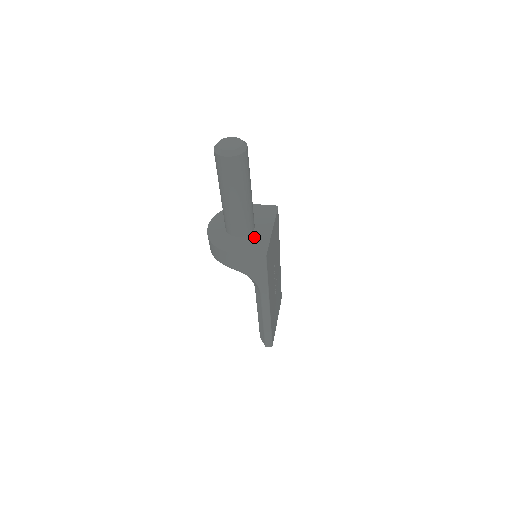
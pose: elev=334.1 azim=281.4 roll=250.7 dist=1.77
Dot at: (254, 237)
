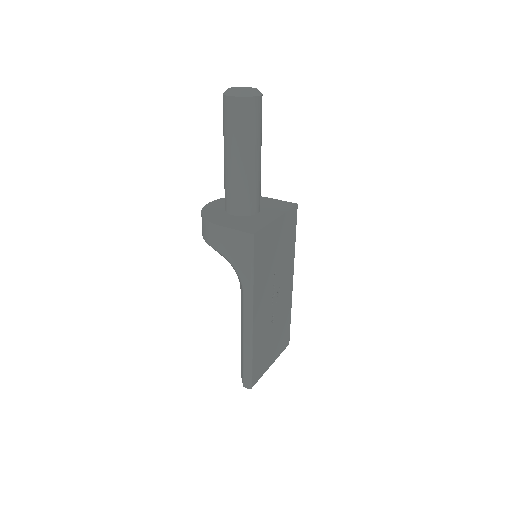
Dot at: (252, 219)
